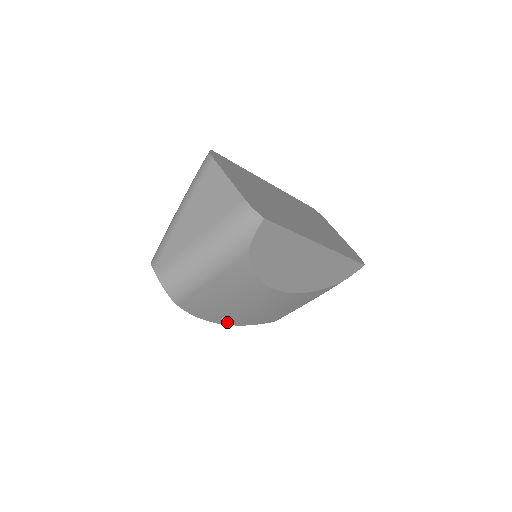
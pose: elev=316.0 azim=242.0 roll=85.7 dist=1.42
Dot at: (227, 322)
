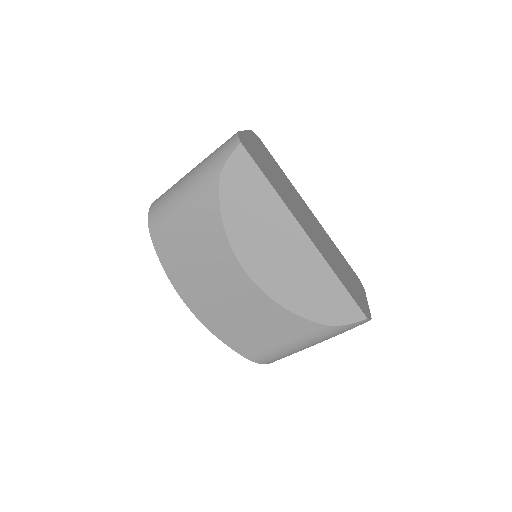
Dot at: (194, 308)
